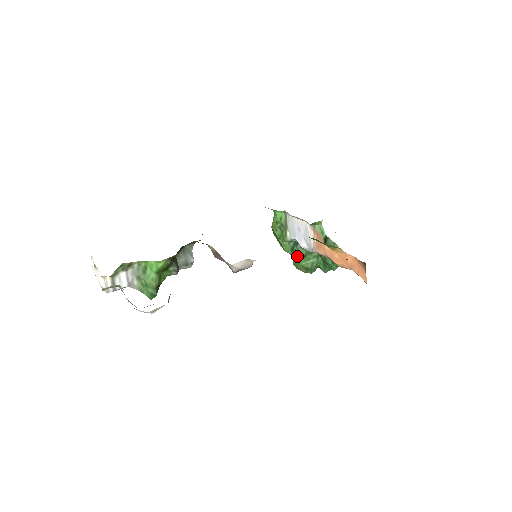
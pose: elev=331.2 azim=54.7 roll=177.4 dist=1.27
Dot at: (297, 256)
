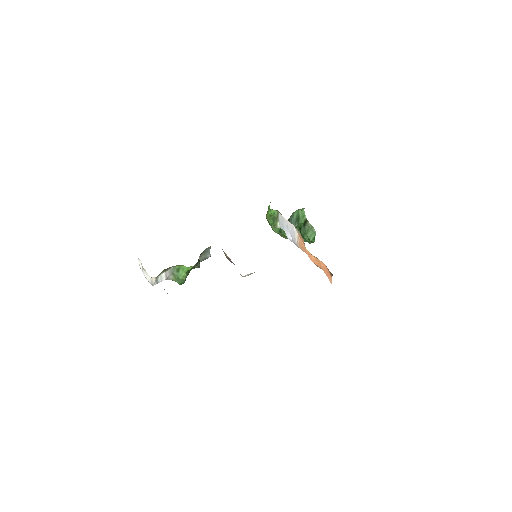
Dot at: (283, 232)
